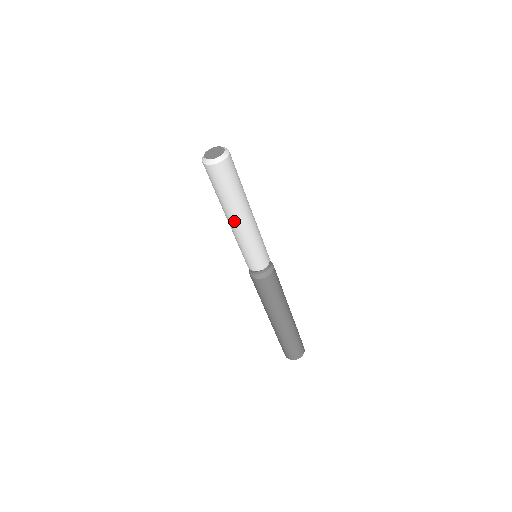
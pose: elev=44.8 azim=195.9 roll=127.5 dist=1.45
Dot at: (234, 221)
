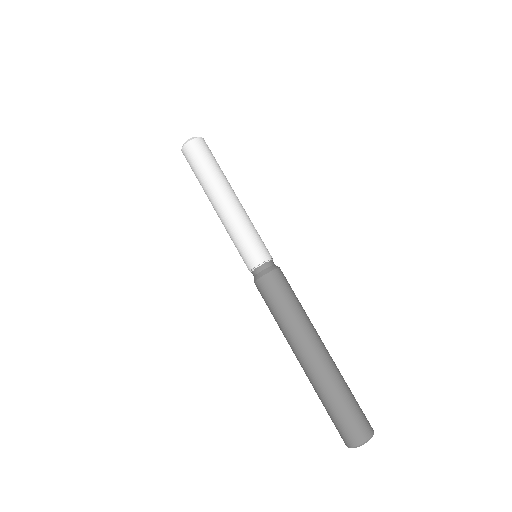
Dot at: (215, 204)
